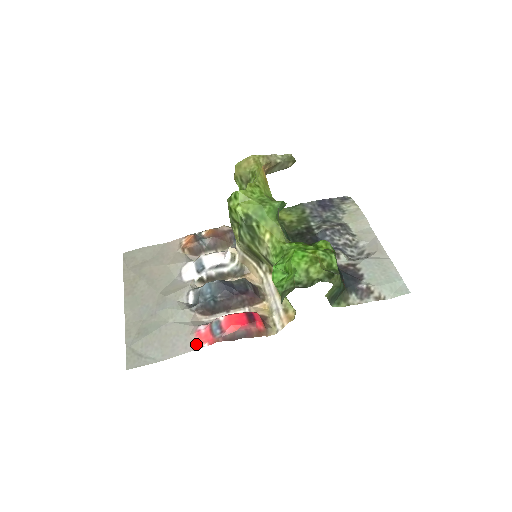
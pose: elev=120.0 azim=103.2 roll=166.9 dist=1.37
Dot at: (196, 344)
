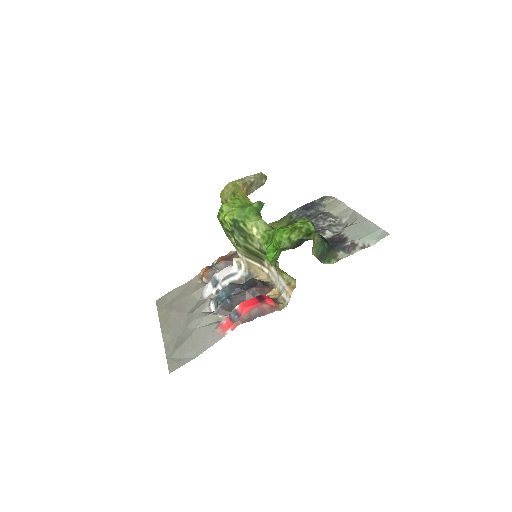
Dot at: (221, 334)
